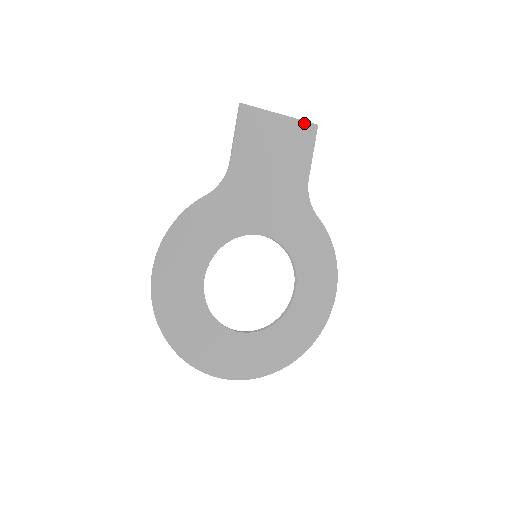
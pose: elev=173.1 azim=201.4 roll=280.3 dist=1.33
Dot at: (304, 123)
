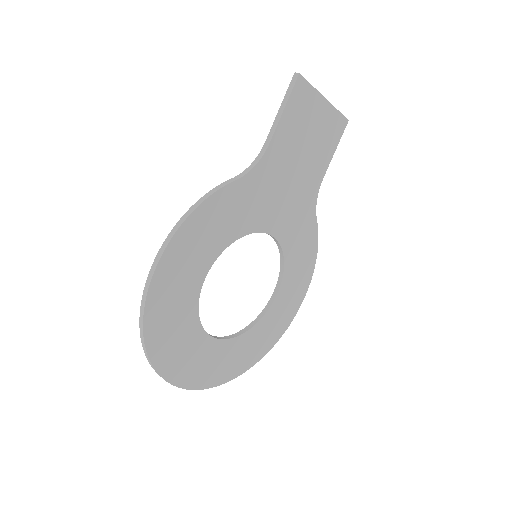
Dot at: (340, 115)
